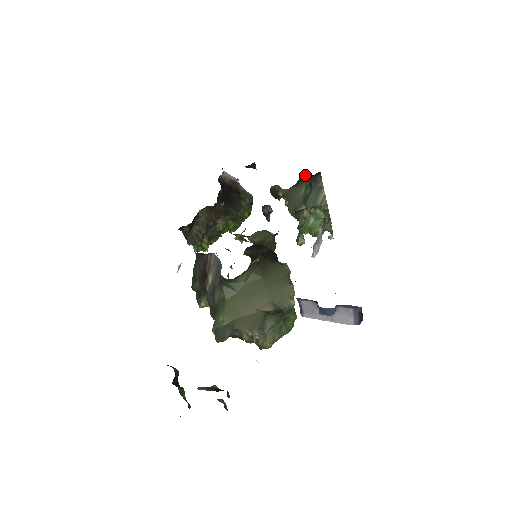
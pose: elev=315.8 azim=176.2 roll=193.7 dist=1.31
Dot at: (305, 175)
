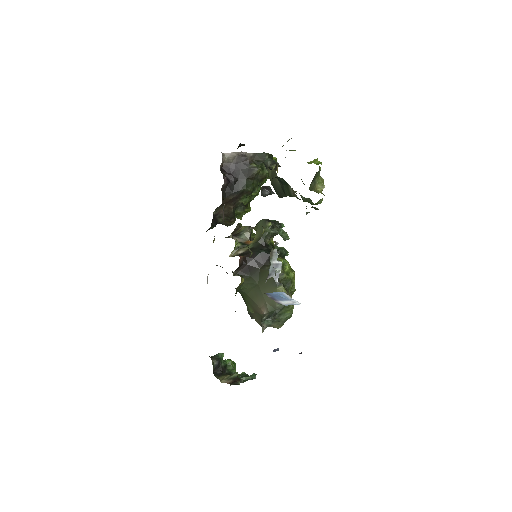
Dot at: occluded
